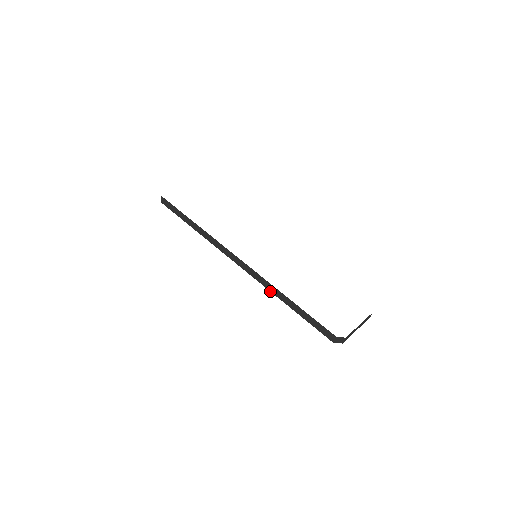
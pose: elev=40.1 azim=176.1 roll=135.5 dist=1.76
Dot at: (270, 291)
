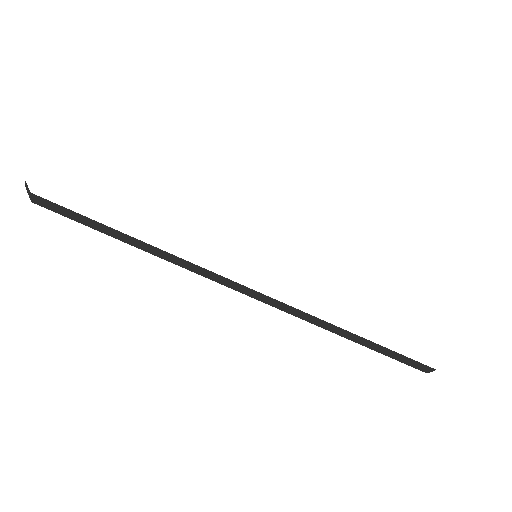
Dot at: (316, 325)
